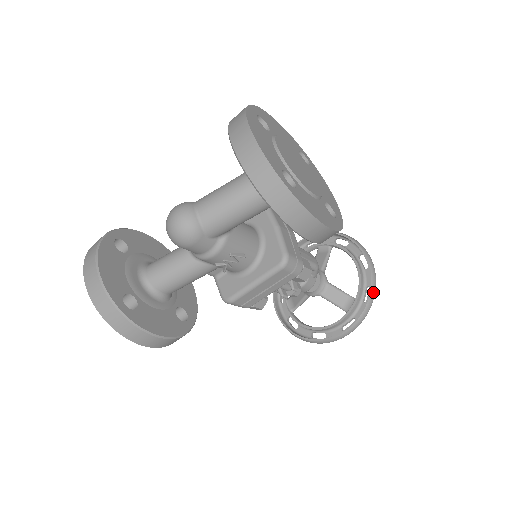
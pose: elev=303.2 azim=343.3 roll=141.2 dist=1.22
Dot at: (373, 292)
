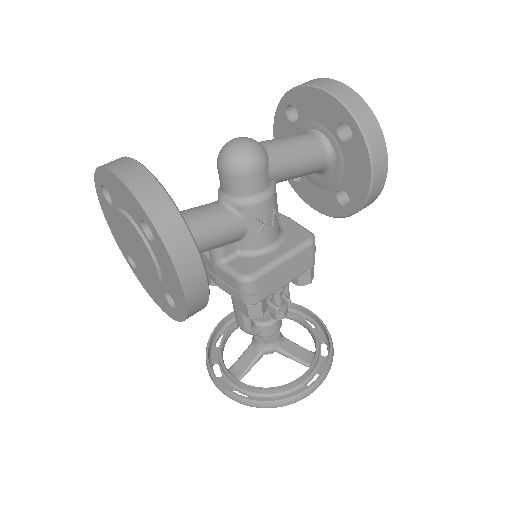
Dot at: (332, 342)
